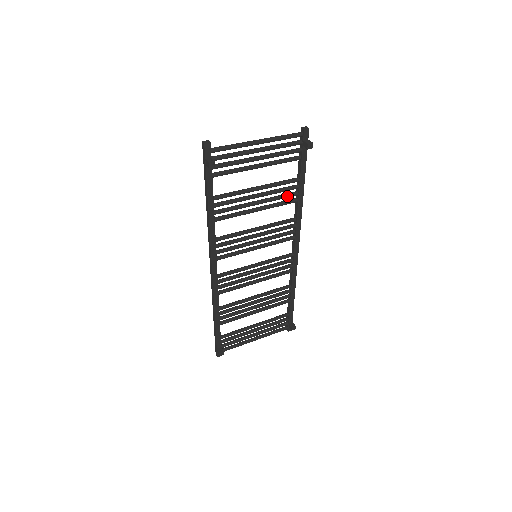
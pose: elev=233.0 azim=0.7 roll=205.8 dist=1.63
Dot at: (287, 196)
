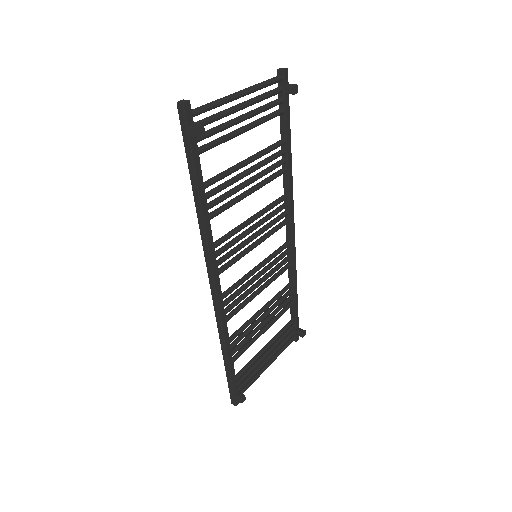
Dot at: (277, 166)
